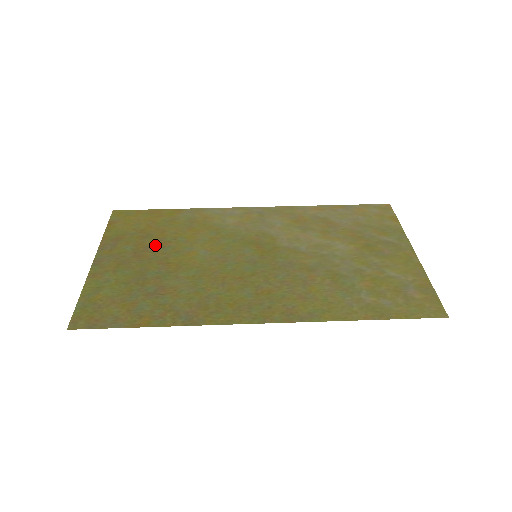
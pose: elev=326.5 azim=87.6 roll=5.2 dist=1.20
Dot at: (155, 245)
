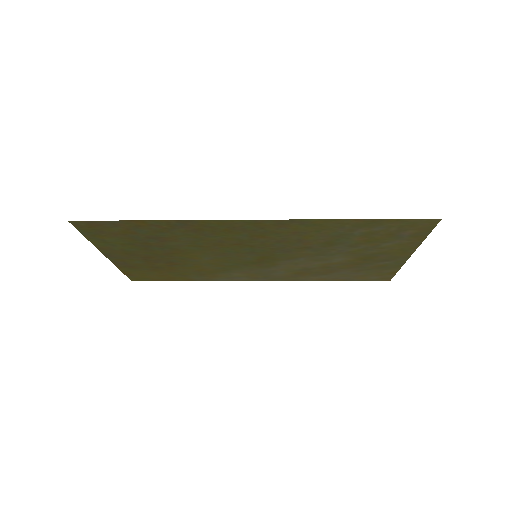
Dot at: (164, 263)
